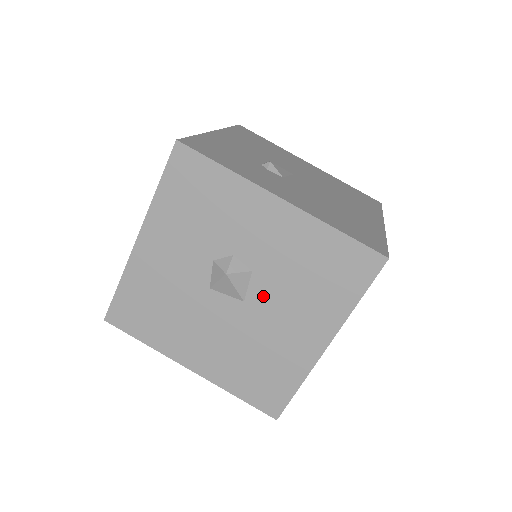
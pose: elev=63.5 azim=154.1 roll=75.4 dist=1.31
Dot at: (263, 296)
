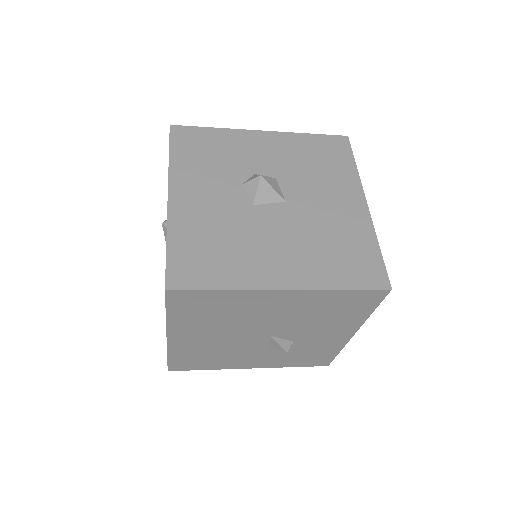
Dot at: (296, 191)
